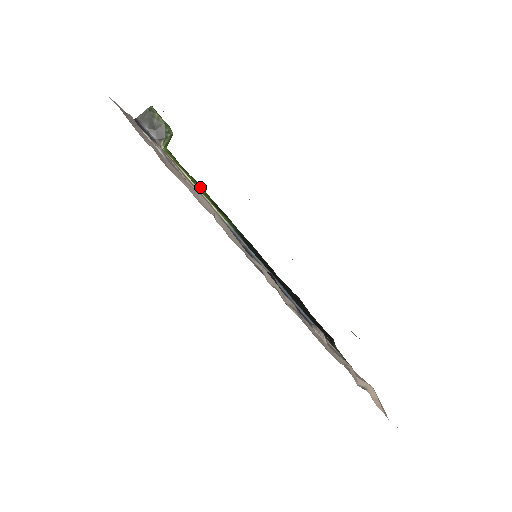
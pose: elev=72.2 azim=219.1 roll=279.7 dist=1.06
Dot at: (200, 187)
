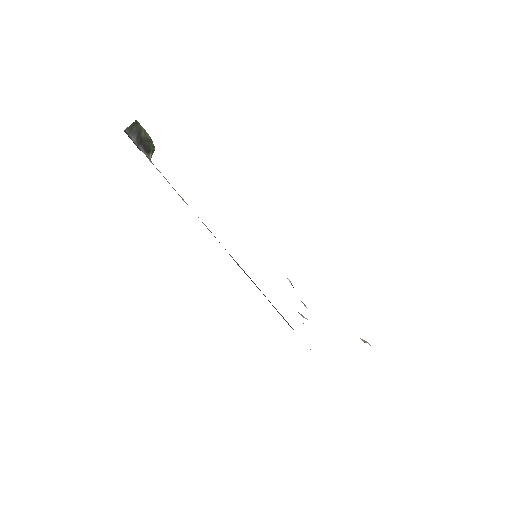
Dot at: occluded
